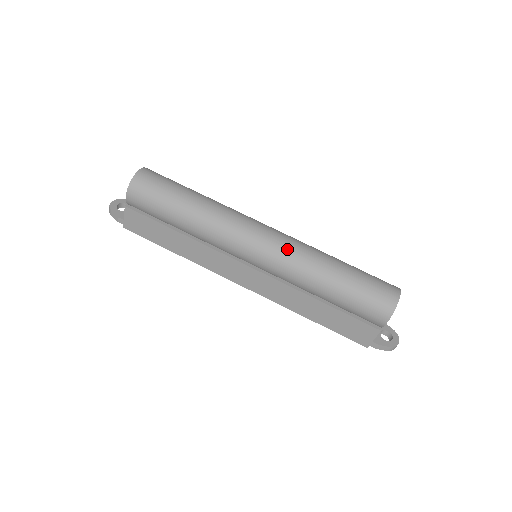
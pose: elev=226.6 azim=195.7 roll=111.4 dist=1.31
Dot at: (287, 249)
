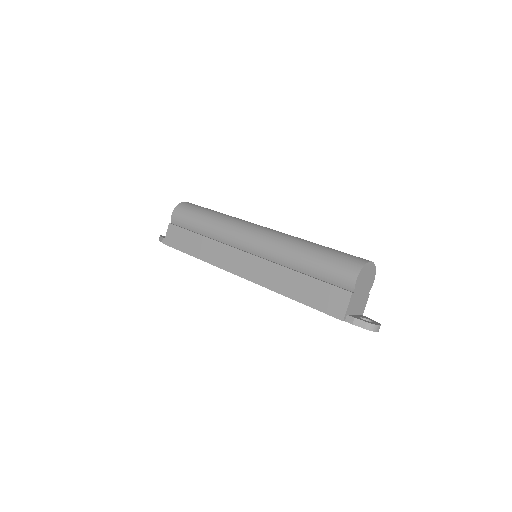
Dot at: (277, 233)
